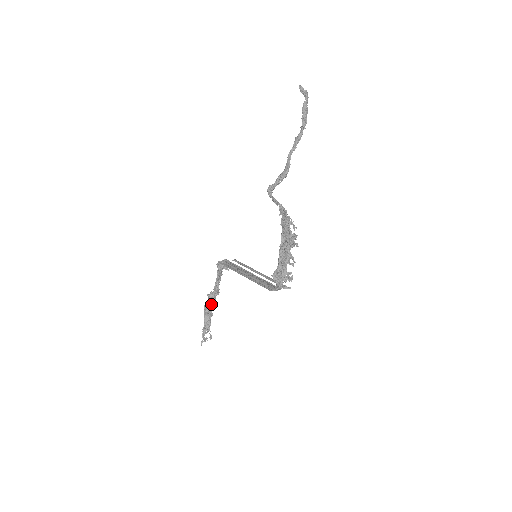
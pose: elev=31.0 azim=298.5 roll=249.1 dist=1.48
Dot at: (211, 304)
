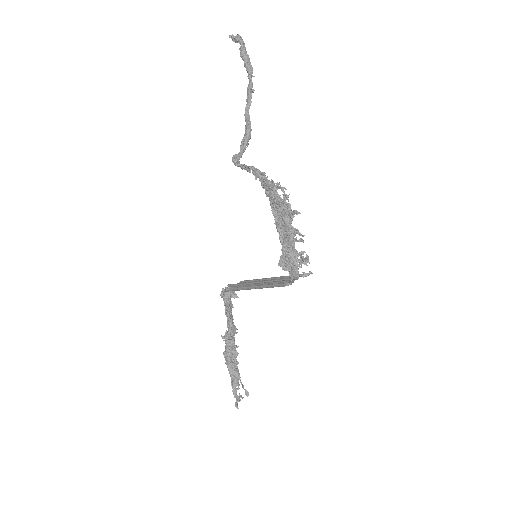
Dot at: (230, 348)
